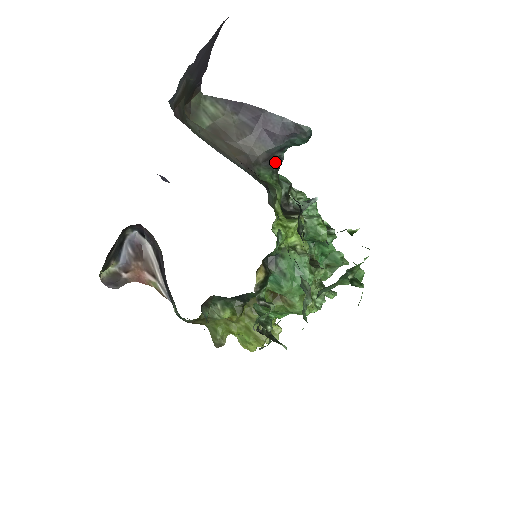
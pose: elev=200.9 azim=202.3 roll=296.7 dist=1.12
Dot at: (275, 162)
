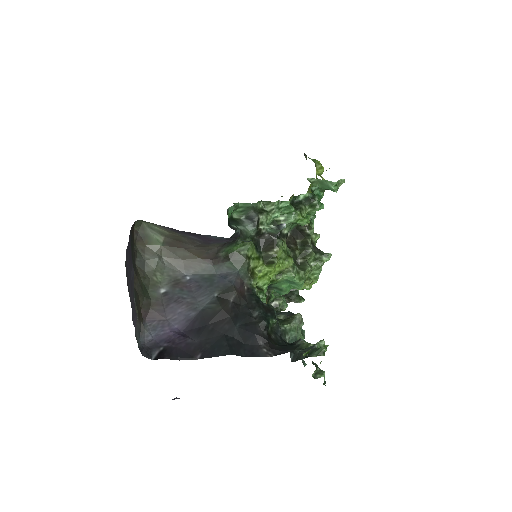
Dot at: occluded
